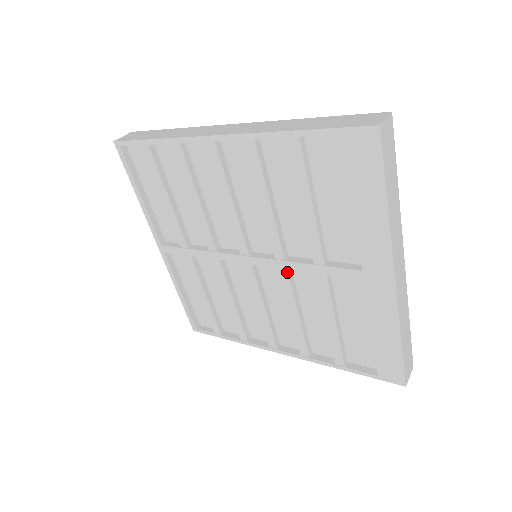
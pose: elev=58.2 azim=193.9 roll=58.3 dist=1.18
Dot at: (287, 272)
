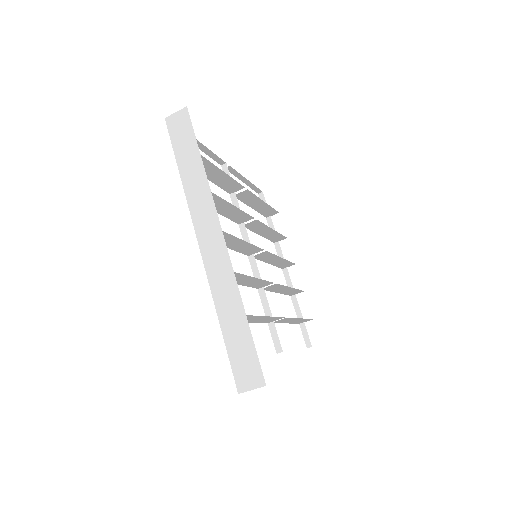
Dot at: occluded
